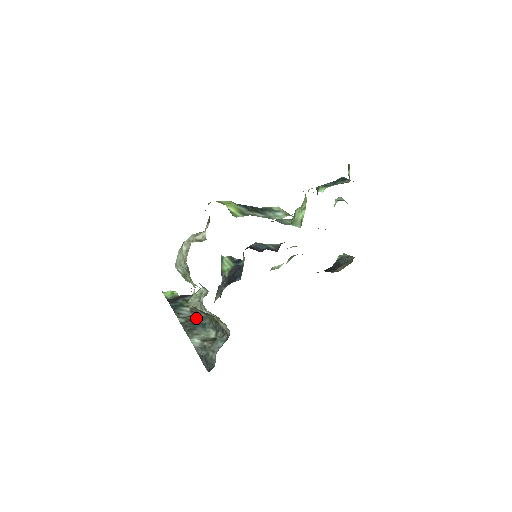
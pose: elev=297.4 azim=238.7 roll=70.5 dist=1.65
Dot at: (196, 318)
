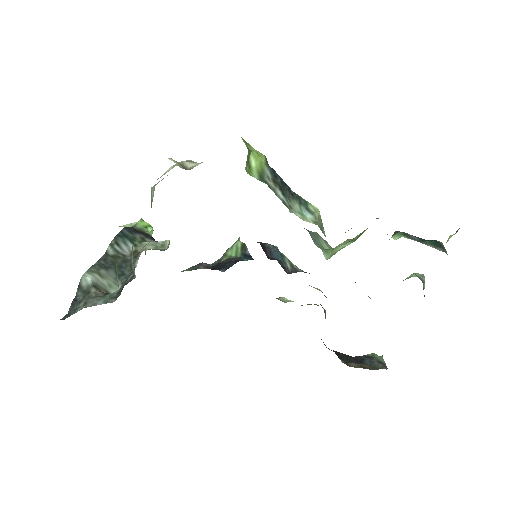
Dot at: (125, 262)
